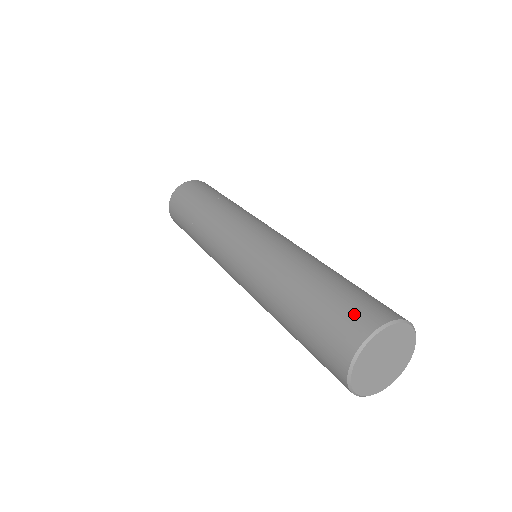
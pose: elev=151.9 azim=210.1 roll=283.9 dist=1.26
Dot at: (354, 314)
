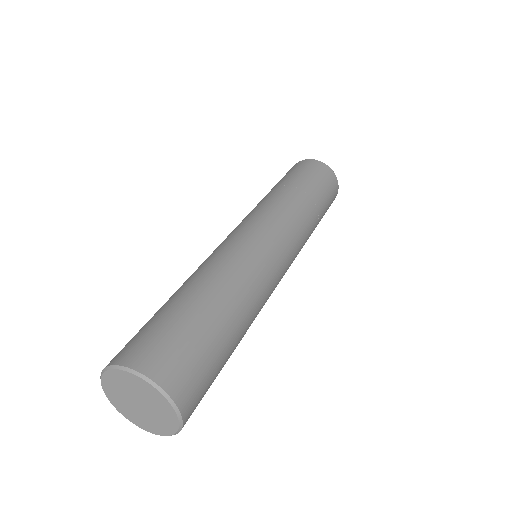
Dot at: (124, 347)
